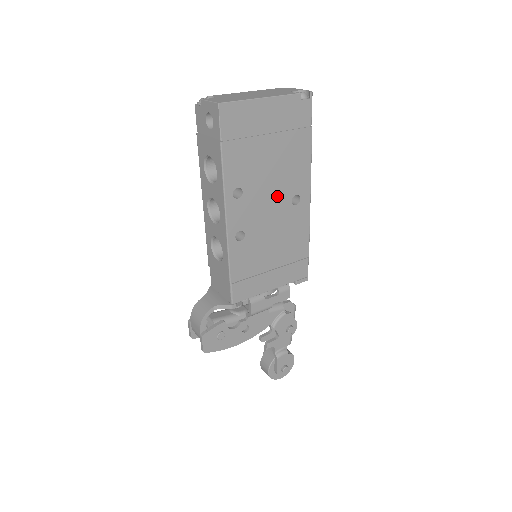
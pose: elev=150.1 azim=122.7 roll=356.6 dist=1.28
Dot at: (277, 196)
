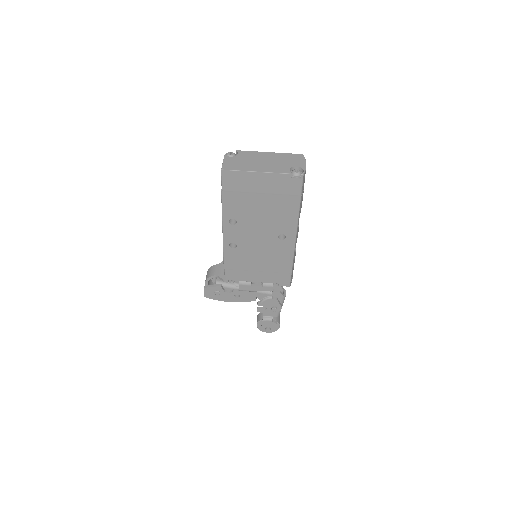
Dot at: (265, 231)
